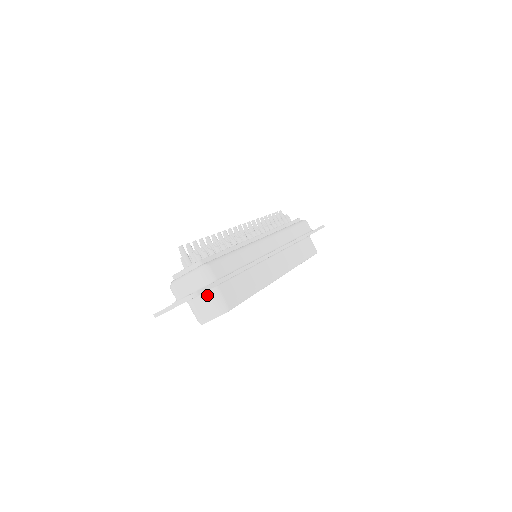
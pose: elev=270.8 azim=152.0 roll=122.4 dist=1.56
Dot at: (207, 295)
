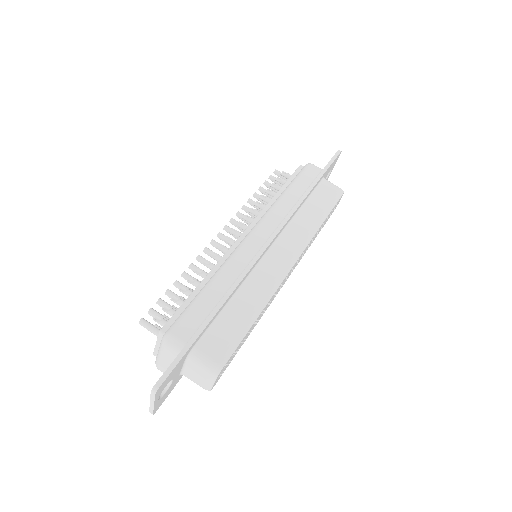
Dot at: (189, 363)
